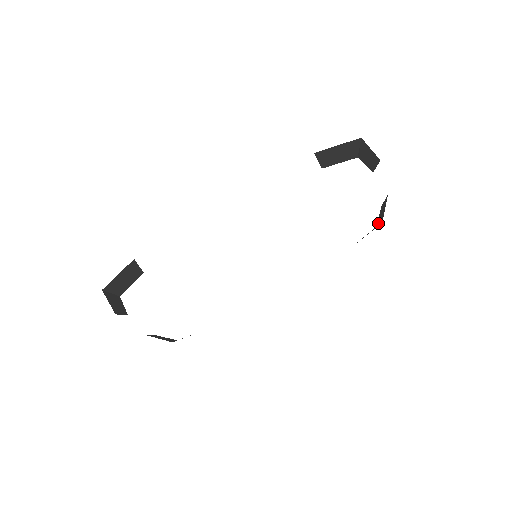
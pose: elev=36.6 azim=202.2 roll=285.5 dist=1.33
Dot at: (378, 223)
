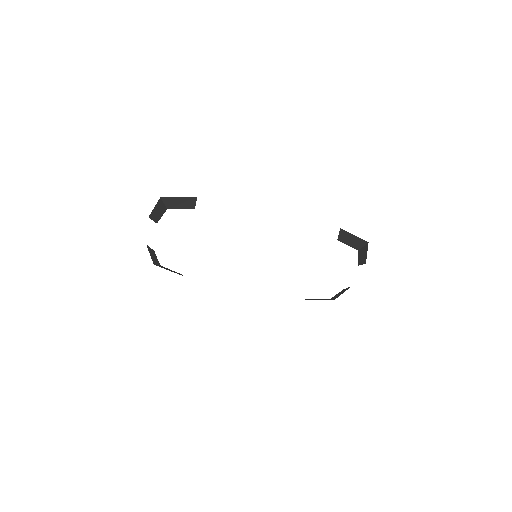
Dot at: (332, 298)
